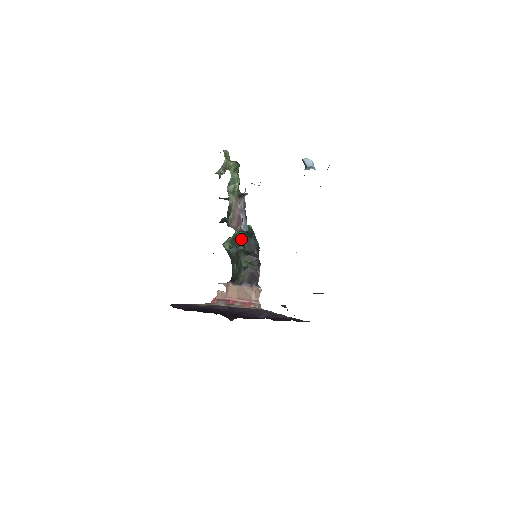
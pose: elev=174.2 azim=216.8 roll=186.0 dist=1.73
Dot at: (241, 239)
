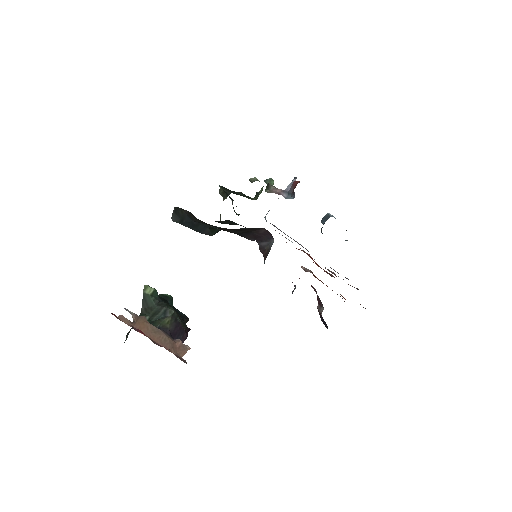
Dot at: (167, 299)
